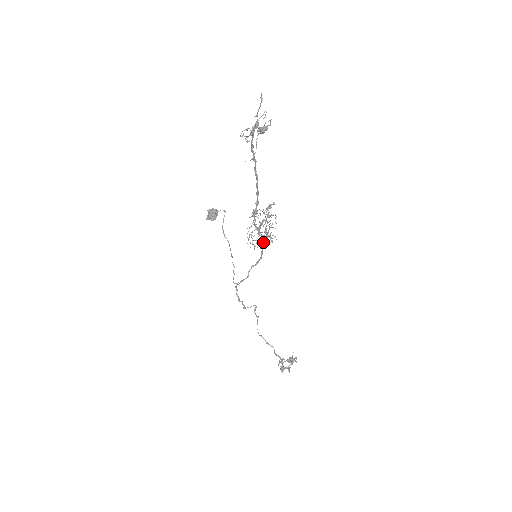
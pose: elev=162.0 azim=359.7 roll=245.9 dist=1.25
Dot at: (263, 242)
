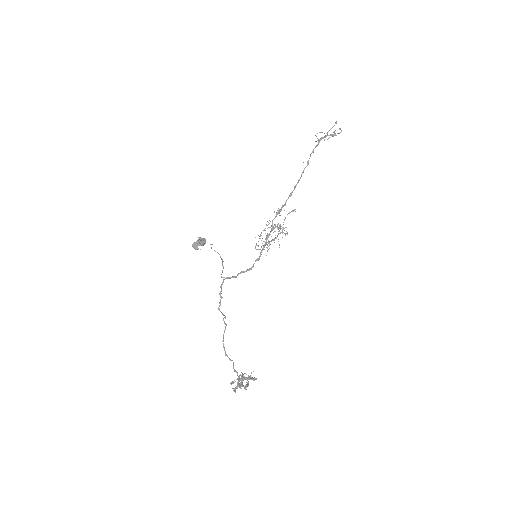
Dot at: occluded
